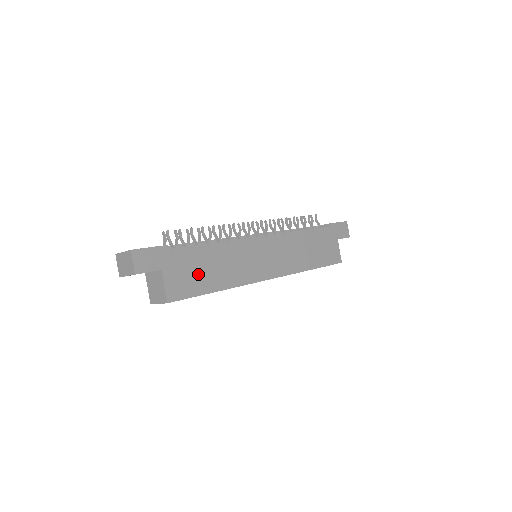
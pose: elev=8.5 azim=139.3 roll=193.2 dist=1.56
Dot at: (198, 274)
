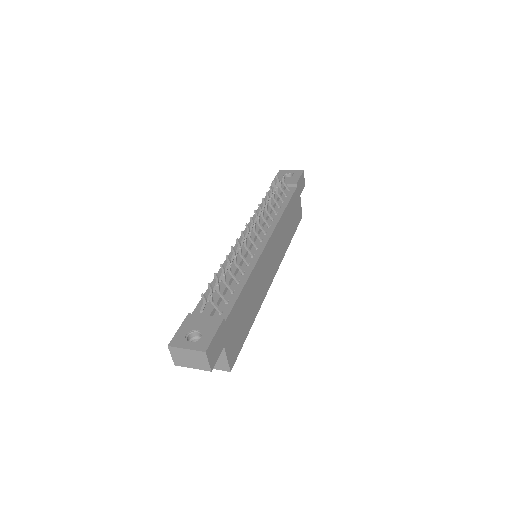
Dot at: (242, 323)
